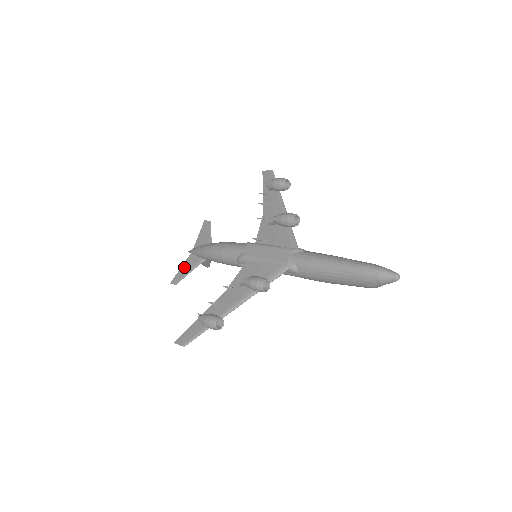
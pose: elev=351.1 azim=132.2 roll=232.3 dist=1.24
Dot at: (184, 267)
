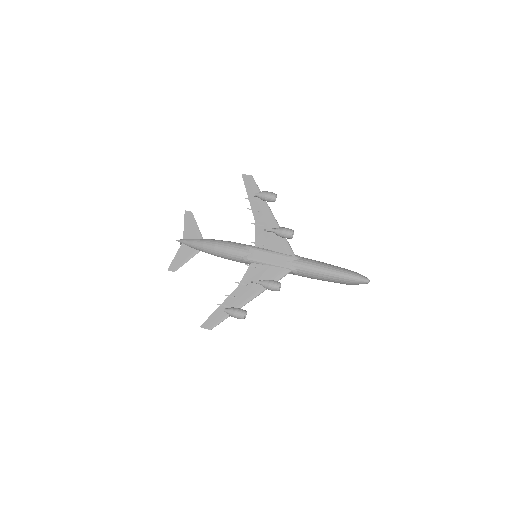
Dot at: (179, 256)
